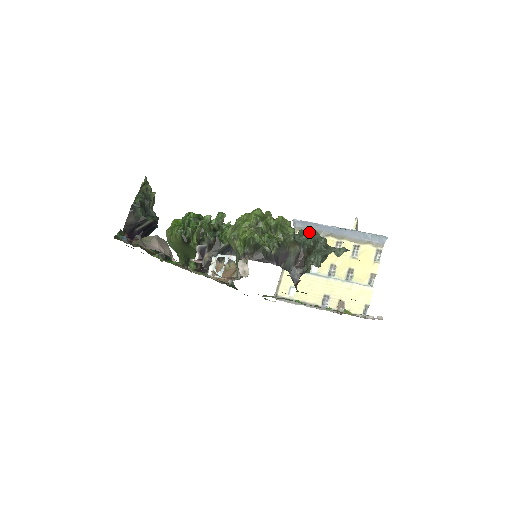
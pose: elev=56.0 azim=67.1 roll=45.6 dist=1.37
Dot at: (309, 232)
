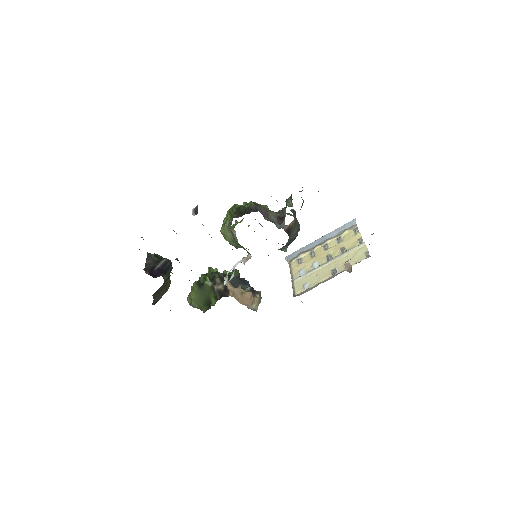
Dot at: occluded
